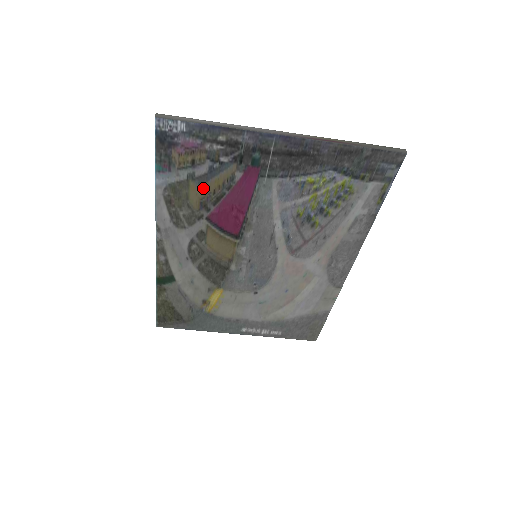
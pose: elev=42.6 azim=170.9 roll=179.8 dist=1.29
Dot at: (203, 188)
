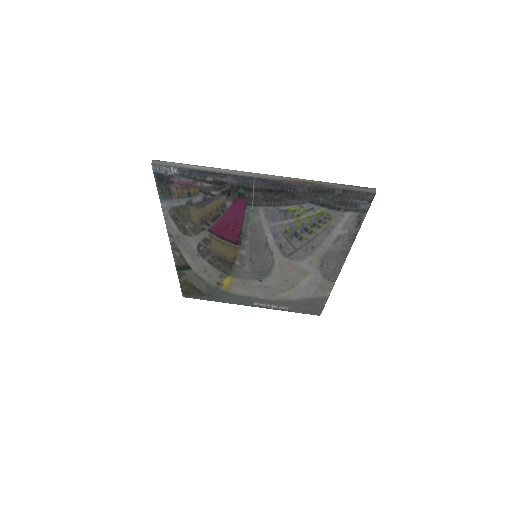
Dot at: (201, 211)
